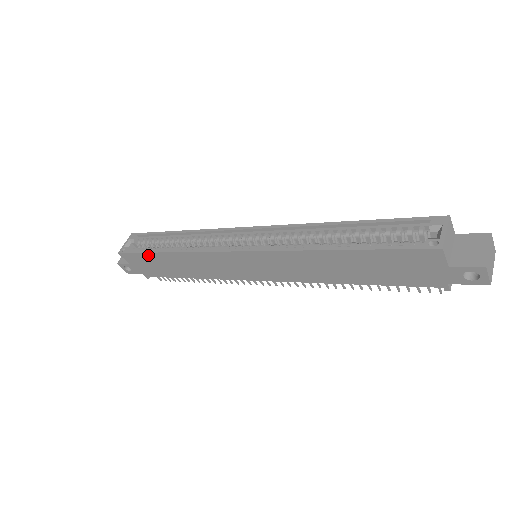
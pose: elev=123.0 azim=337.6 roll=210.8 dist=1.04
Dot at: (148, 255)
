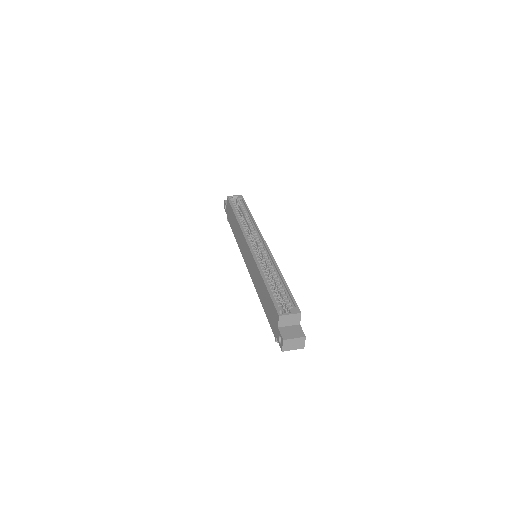
Dot at: (232, 210)
